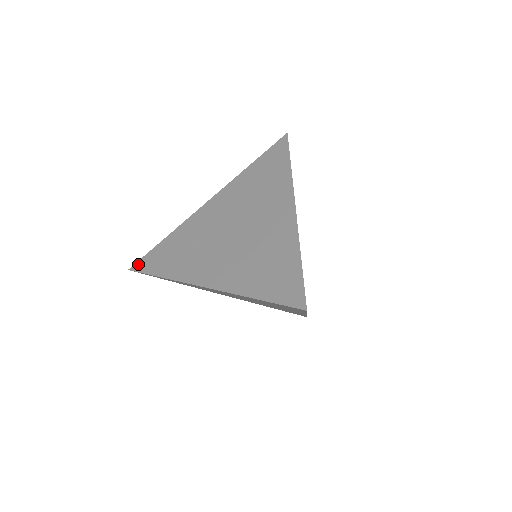
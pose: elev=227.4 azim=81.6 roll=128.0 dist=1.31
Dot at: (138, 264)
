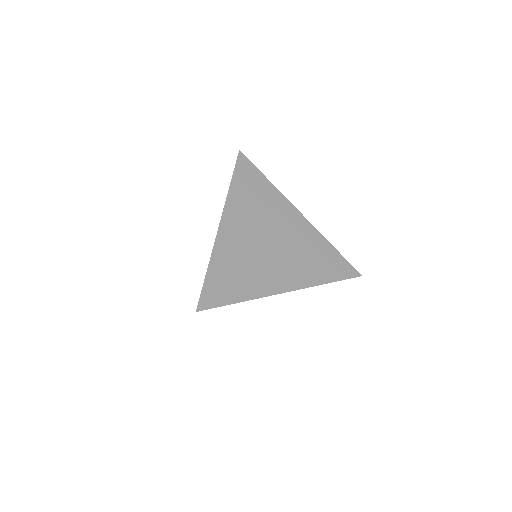
Dot at: occluded
